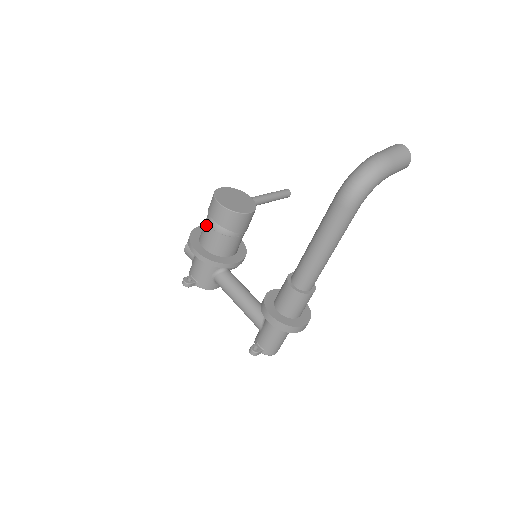
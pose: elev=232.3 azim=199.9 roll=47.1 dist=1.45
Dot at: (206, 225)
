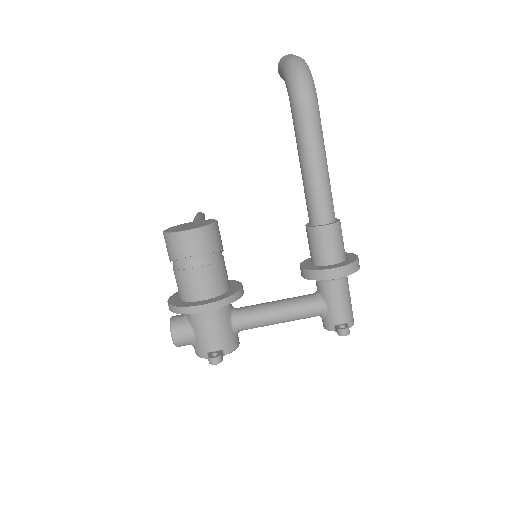
Dot at: (187, 273)
